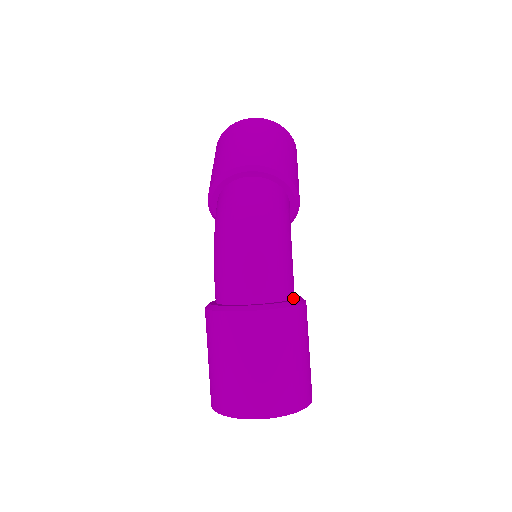
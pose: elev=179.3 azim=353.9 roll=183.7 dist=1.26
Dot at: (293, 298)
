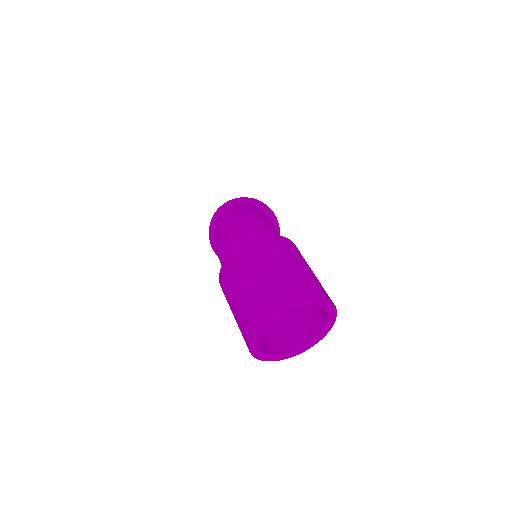
Dot at: occluded
